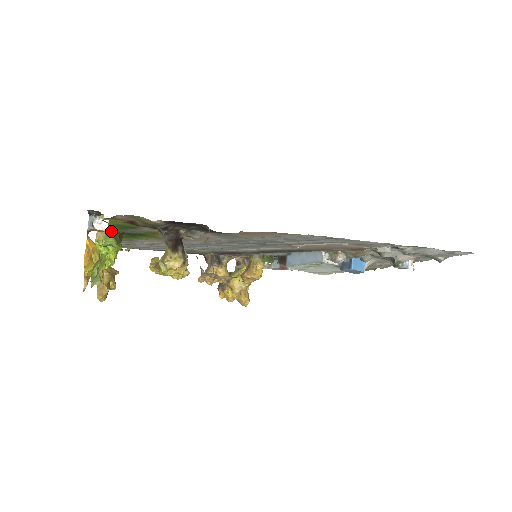
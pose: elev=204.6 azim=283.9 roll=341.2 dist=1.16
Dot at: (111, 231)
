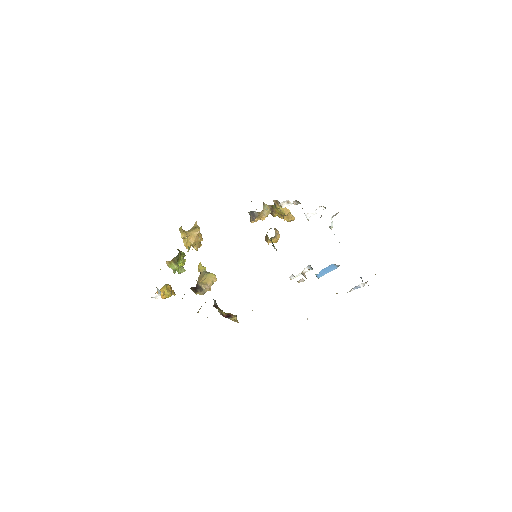
Dot at: (170, 261)
